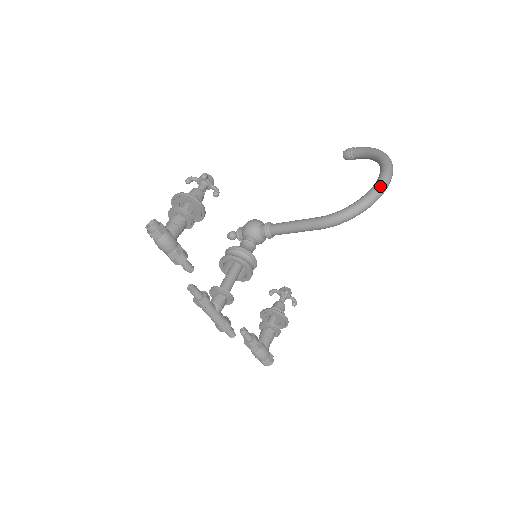
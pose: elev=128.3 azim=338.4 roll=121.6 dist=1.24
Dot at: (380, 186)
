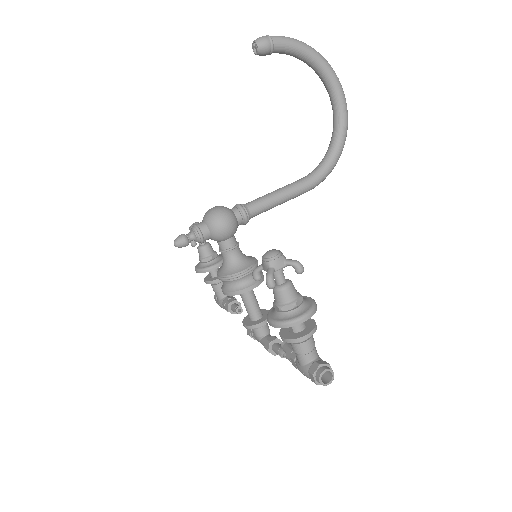
Dot at: occluded
